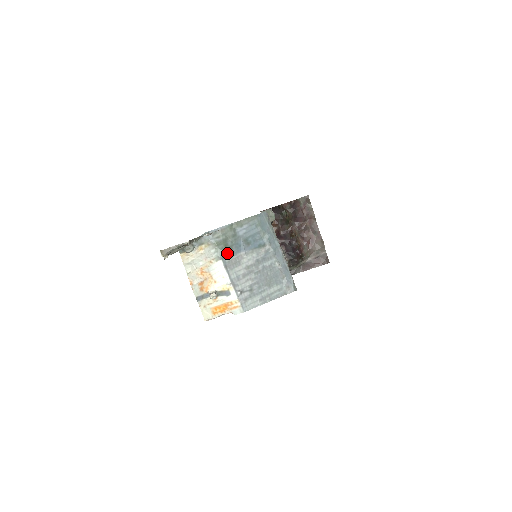
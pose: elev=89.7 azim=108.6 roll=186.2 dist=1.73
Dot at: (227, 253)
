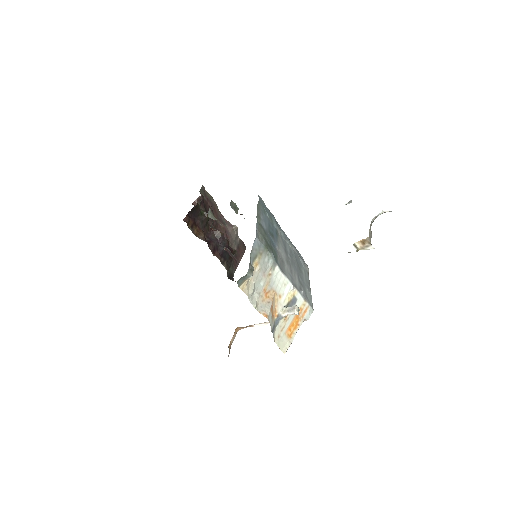
Dot at: (274, 254)
